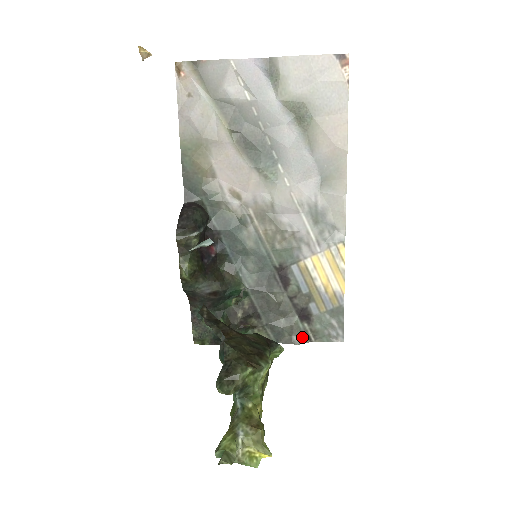
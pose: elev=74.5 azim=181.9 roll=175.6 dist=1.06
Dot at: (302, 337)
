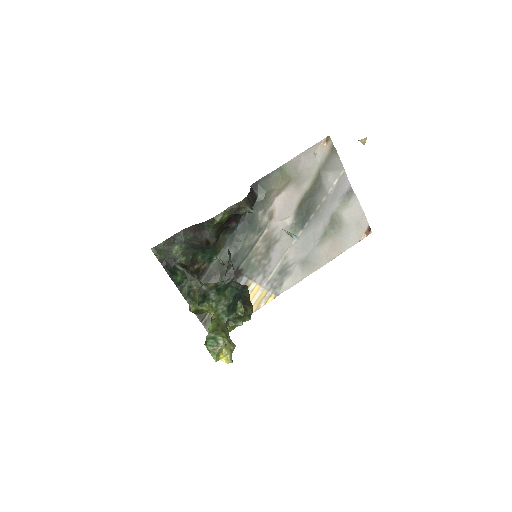
Dot at: (202, 315)
